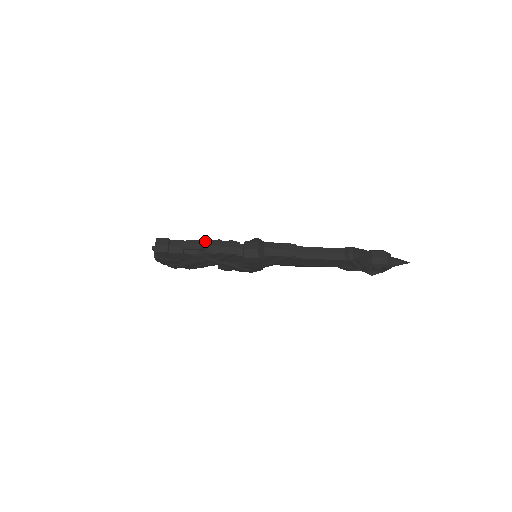
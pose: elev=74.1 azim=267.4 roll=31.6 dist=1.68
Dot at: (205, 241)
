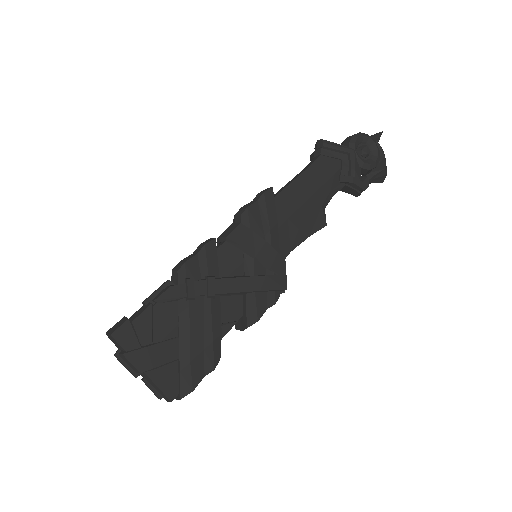
Dot at: (171, 279)
